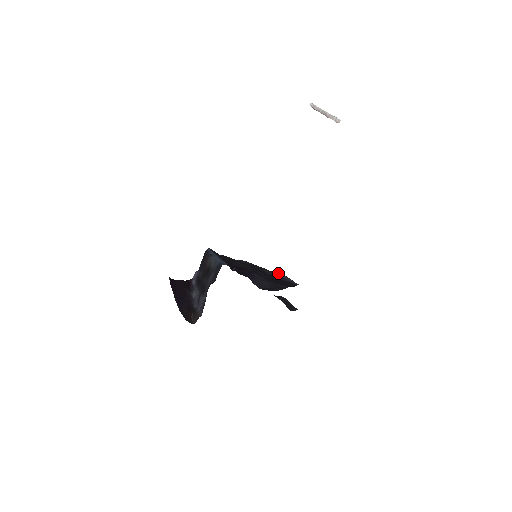
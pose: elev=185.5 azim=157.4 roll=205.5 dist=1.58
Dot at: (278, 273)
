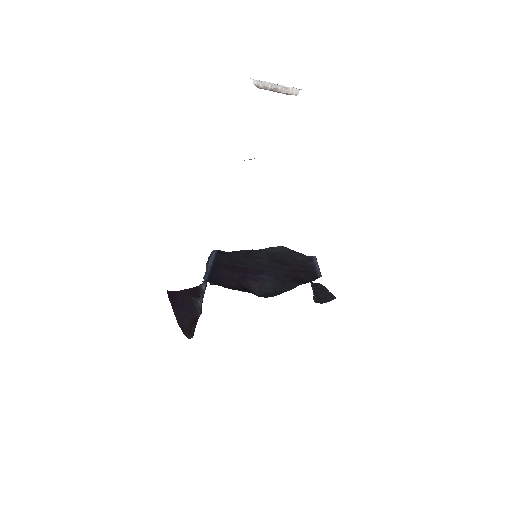
Dot at: (311, 259)
